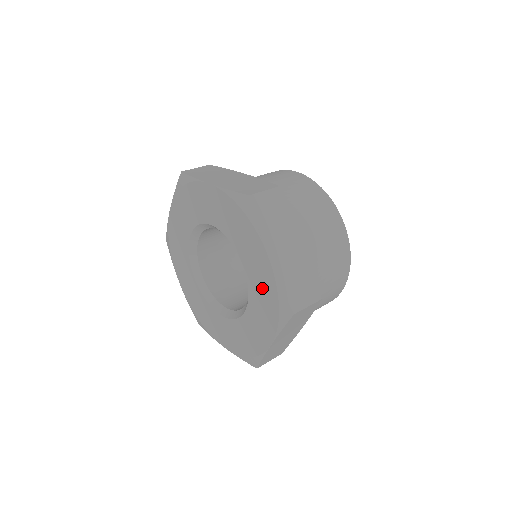
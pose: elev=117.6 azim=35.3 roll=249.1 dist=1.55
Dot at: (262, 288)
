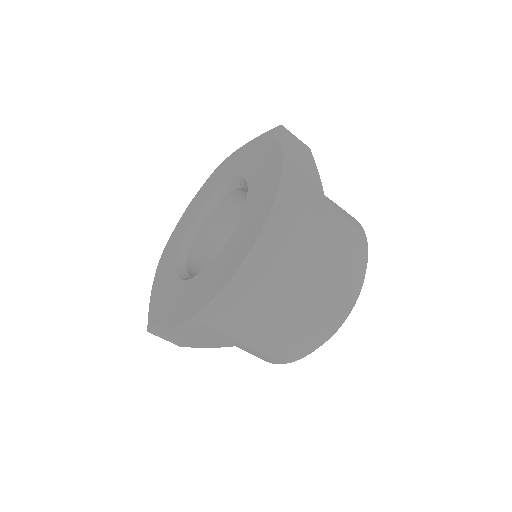
Dot at: (262, 192)
